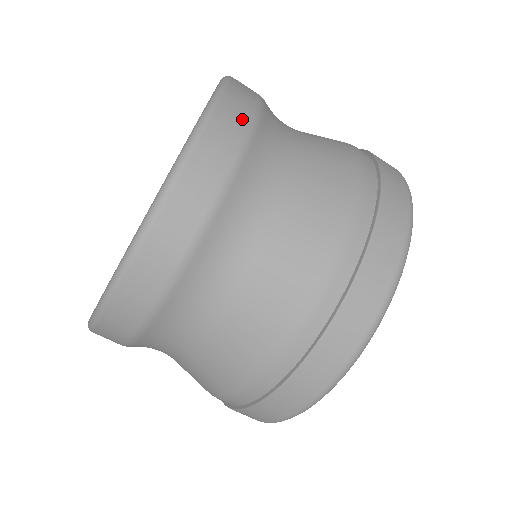
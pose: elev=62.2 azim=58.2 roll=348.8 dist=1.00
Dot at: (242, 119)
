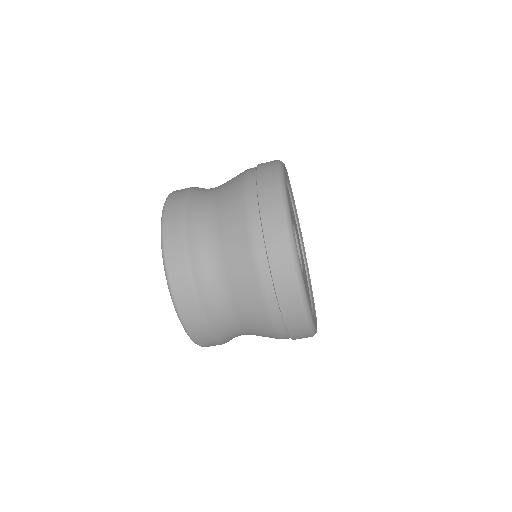
Dot at: (177, 212)
